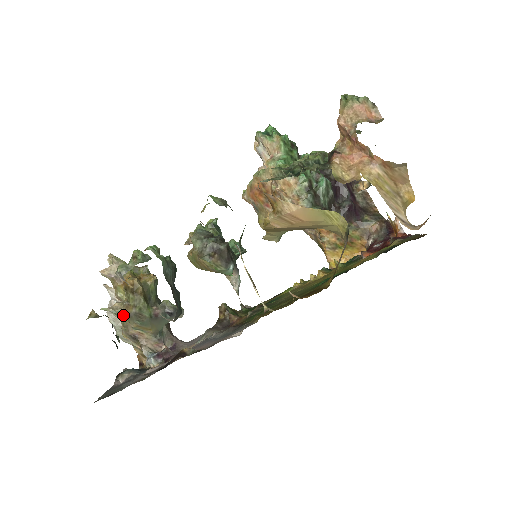
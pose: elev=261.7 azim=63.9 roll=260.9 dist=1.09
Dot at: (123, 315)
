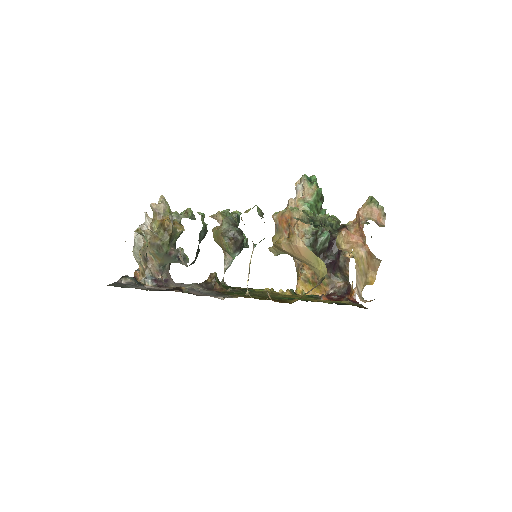
Dot at: (149, 240)
